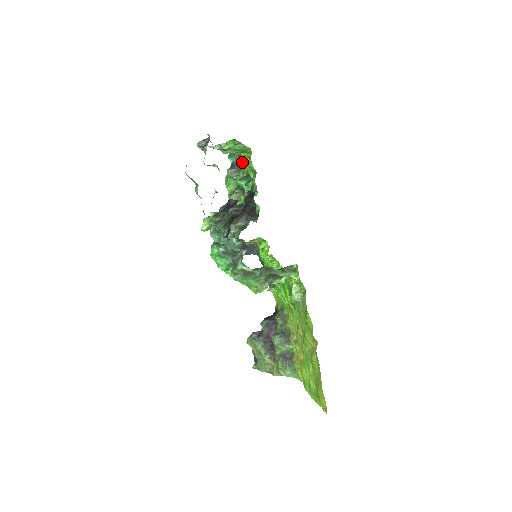
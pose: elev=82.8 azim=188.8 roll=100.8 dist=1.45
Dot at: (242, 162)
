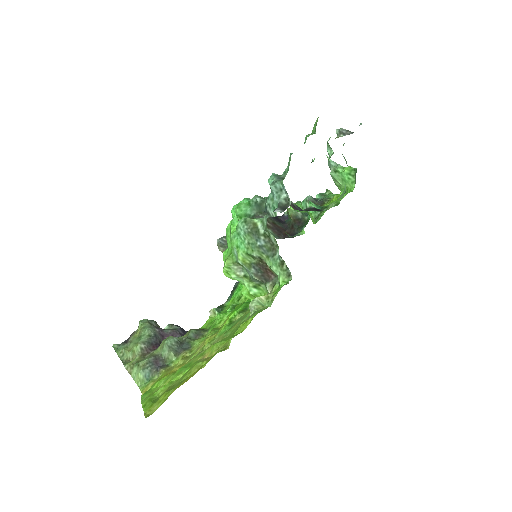
Dot at: (327, 202)
